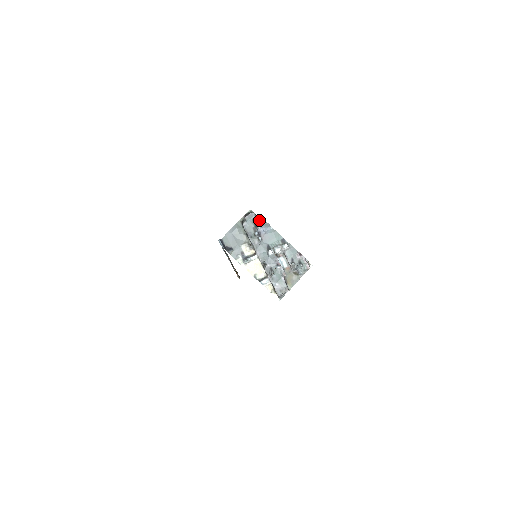
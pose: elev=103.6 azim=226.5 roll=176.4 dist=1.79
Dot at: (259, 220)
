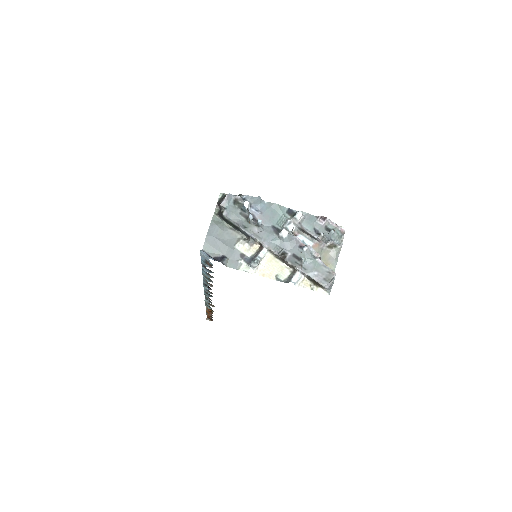
Dot at: (243, 199)
